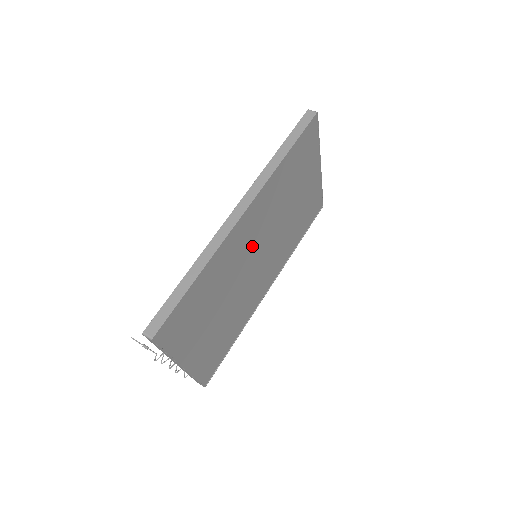
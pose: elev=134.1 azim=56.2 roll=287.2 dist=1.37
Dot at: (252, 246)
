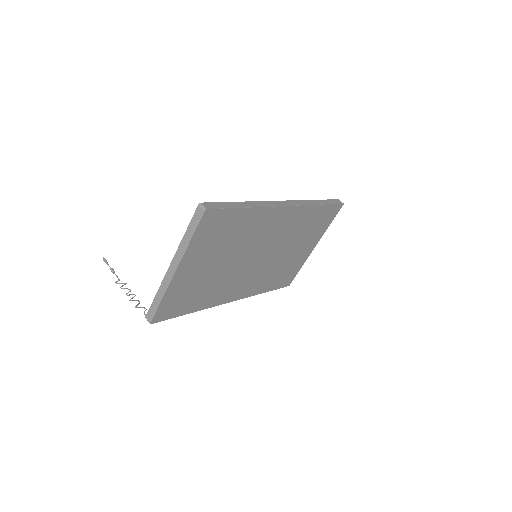
Dot at: (265, 242)
